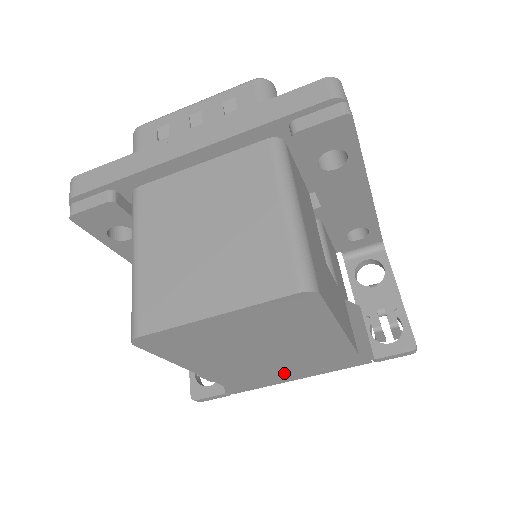
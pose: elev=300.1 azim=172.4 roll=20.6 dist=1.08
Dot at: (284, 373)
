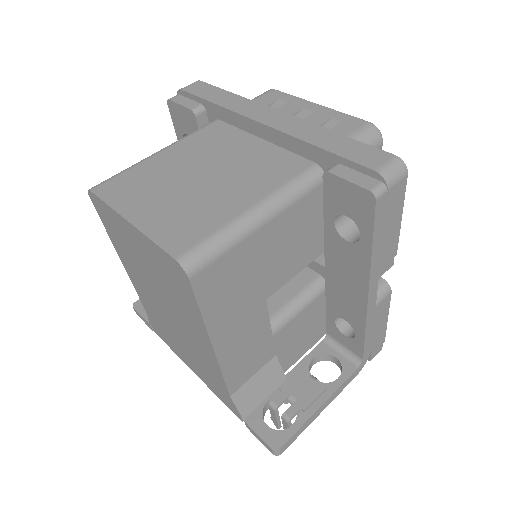
Dot at: (183, 350)
